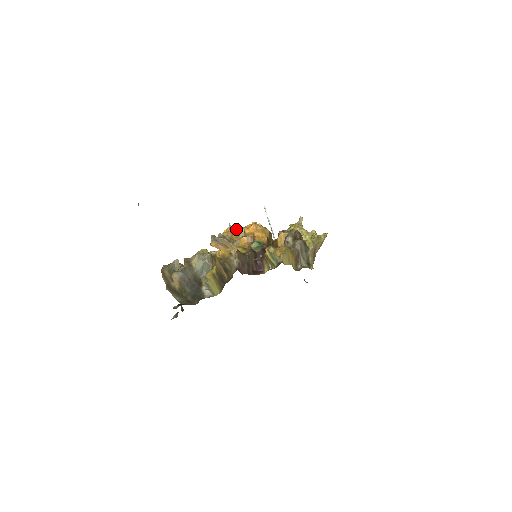
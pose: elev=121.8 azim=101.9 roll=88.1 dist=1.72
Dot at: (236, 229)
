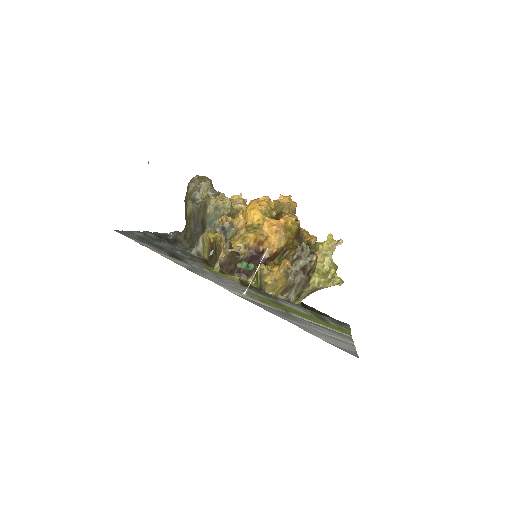
Dot at: (259, 215)
